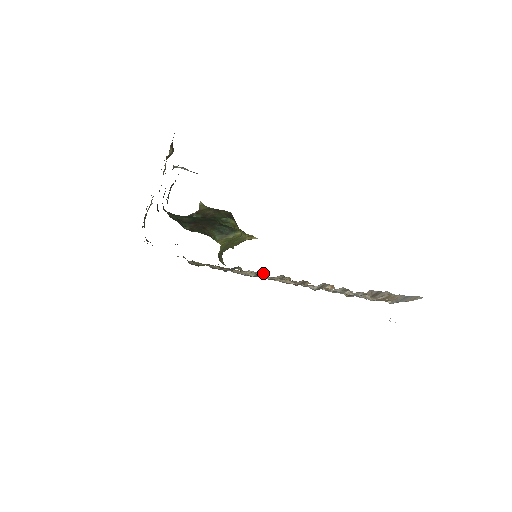
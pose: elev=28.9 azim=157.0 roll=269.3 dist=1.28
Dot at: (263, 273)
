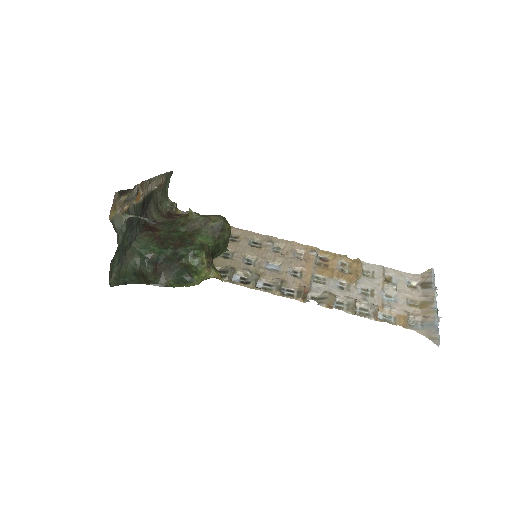
Dot at: (251, 285)
